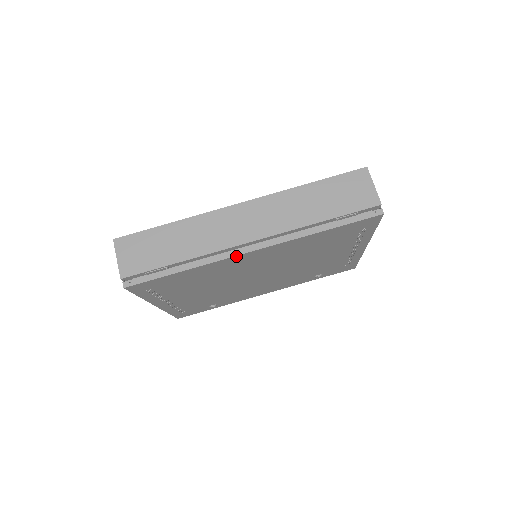
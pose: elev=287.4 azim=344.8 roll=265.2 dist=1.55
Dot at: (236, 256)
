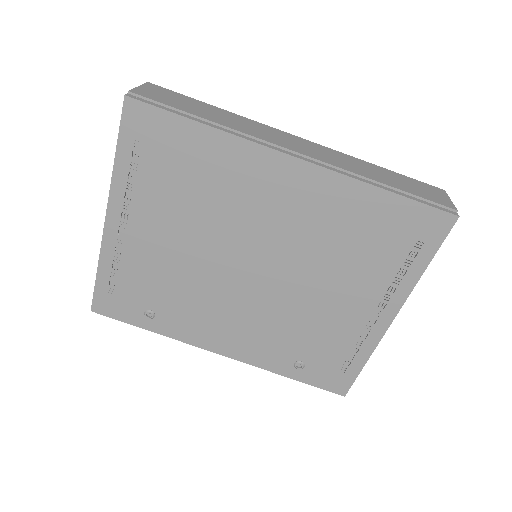
Dot at: (271, 150)
